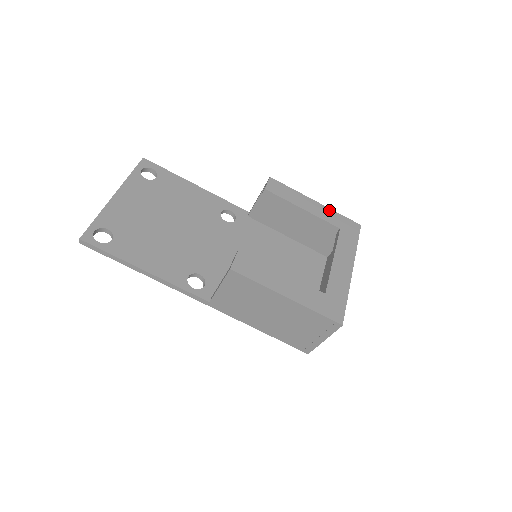
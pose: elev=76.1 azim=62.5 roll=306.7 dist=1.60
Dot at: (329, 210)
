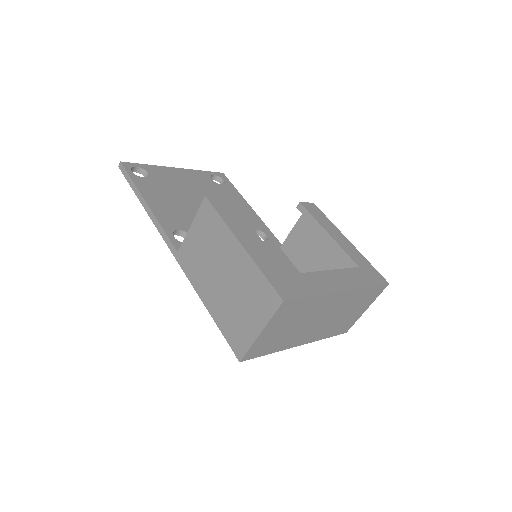
Dot at: (358, 253)
